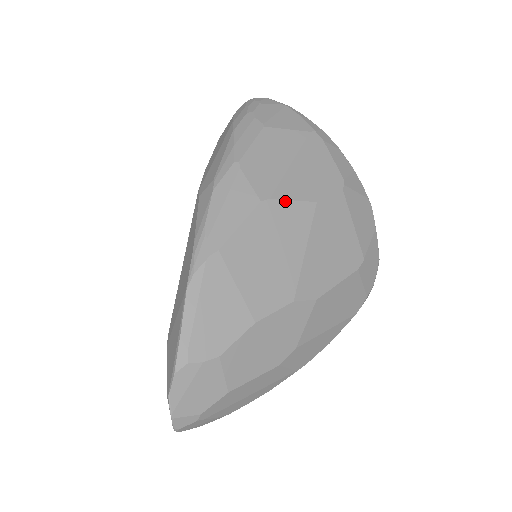
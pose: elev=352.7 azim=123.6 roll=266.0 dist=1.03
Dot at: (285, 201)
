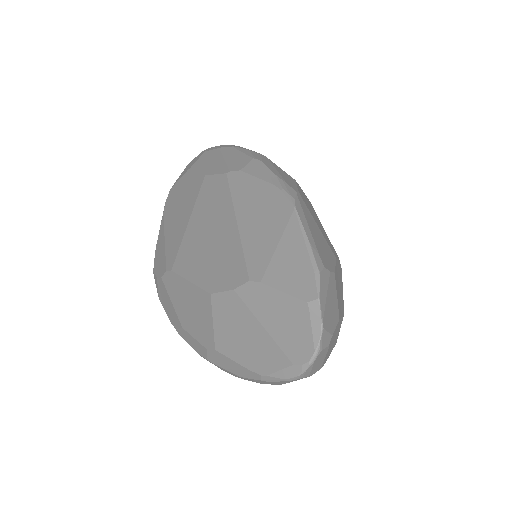
Dot at: (302, 190)
